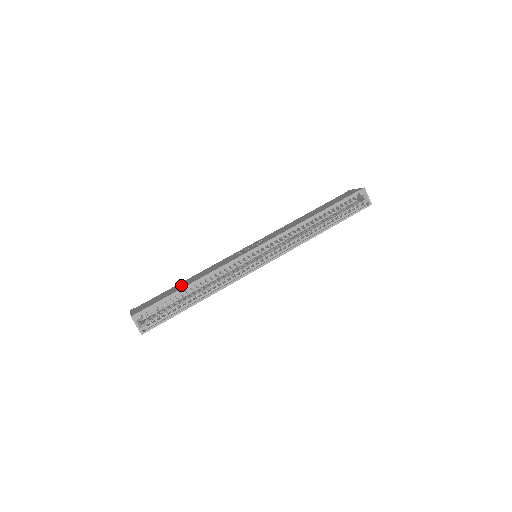
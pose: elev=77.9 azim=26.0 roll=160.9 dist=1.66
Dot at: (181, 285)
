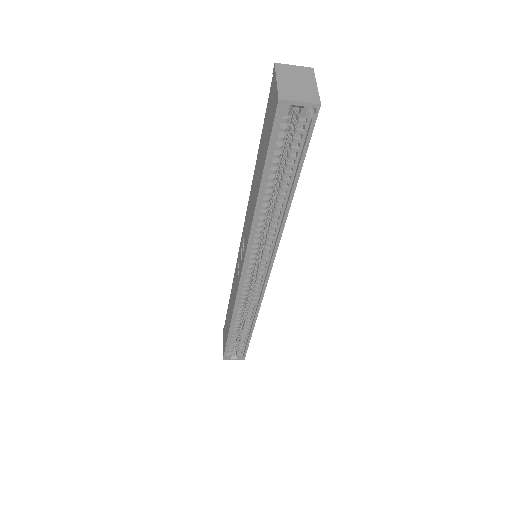
Dot at: (228, 316)
